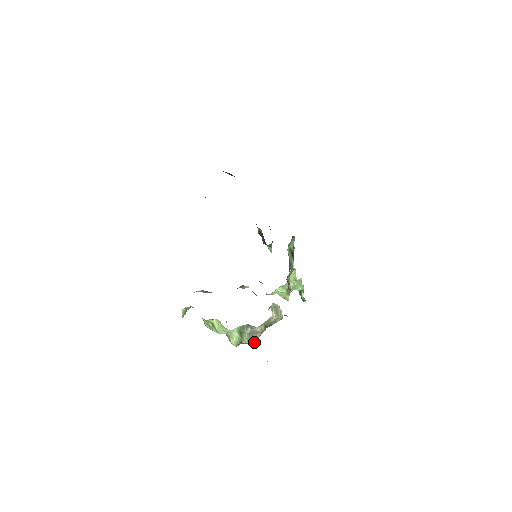
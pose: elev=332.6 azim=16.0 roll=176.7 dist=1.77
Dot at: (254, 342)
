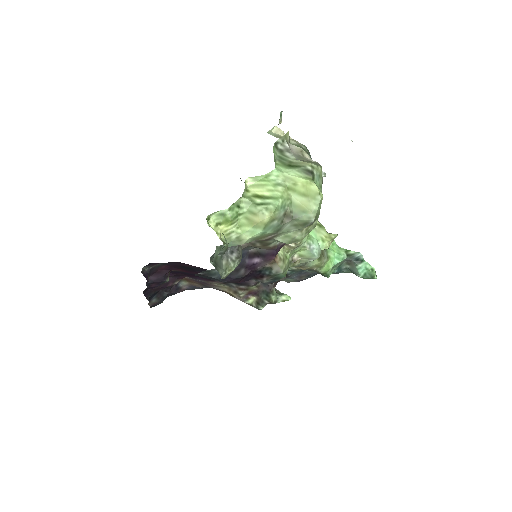
Dot at: (320, 167)
